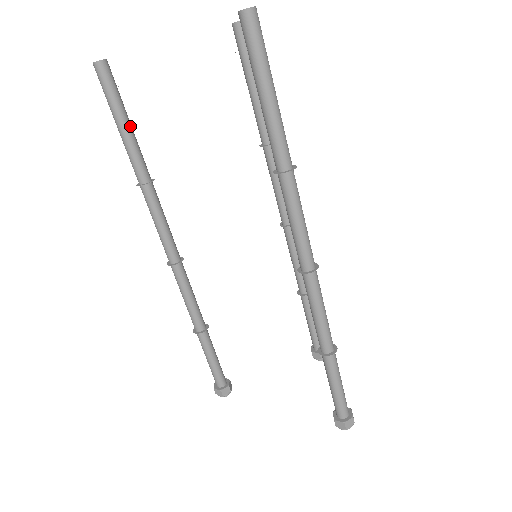
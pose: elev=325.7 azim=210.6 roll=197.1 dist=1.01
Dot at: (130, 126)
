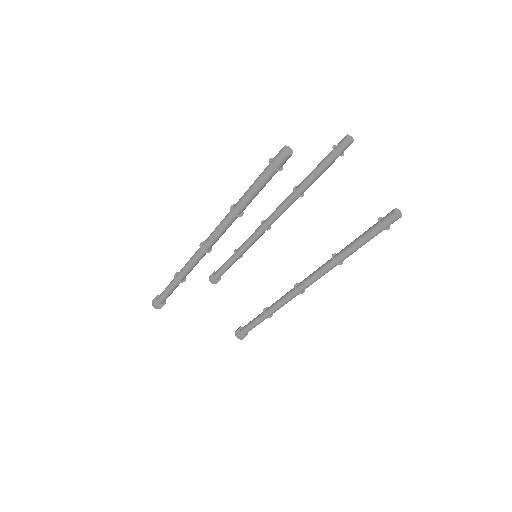
Dot at: (264, 185)
